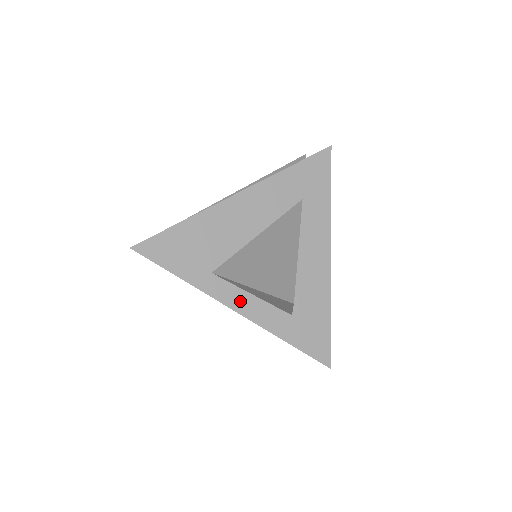
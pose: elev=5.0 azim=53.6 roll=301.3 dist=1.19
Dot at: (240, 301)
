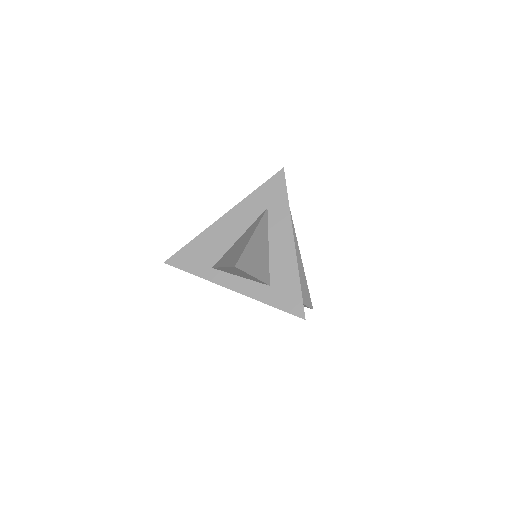
Dot at: (232, 282)
